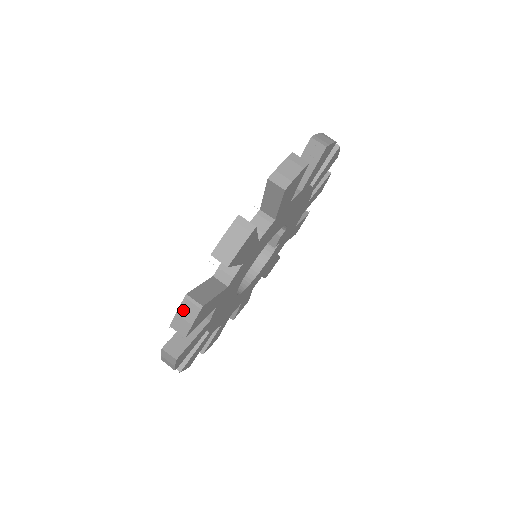
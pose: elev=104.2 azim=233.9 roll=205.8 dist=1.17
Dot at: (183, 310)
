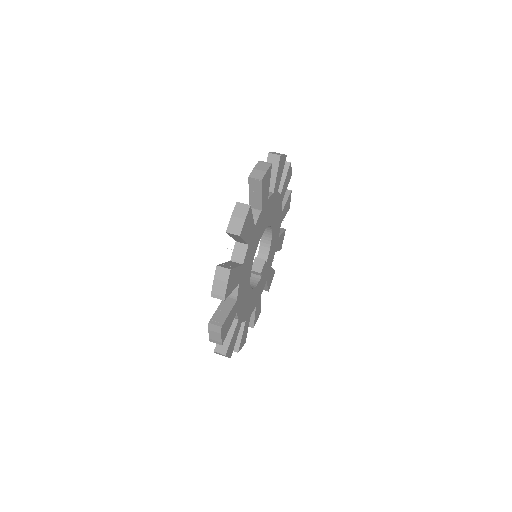
Dot at: (258, 166)
